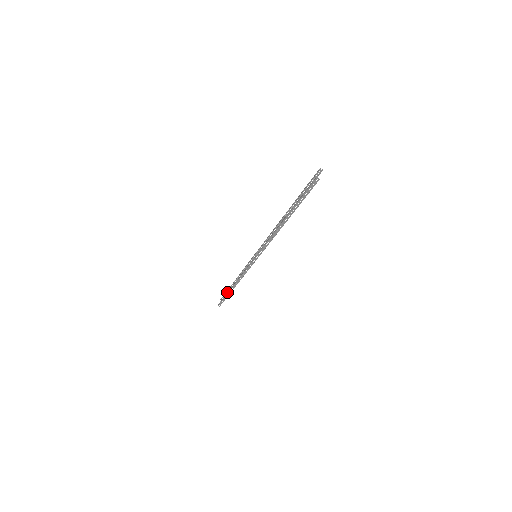
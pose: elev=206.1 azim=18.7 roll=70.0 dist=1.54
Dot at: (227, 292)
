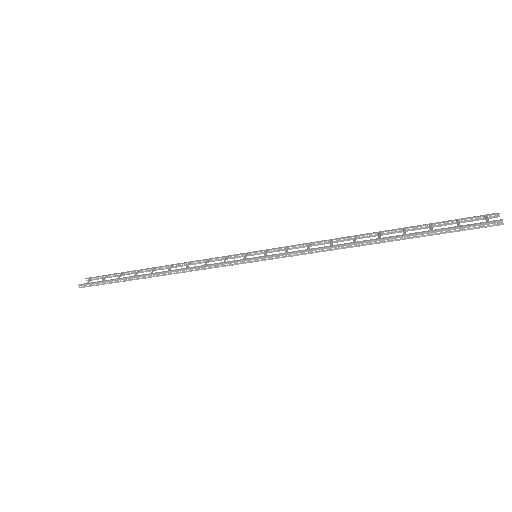
Dot at: (115, 274)
